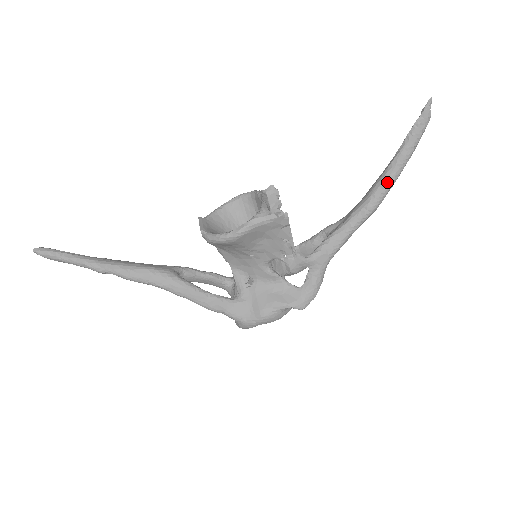
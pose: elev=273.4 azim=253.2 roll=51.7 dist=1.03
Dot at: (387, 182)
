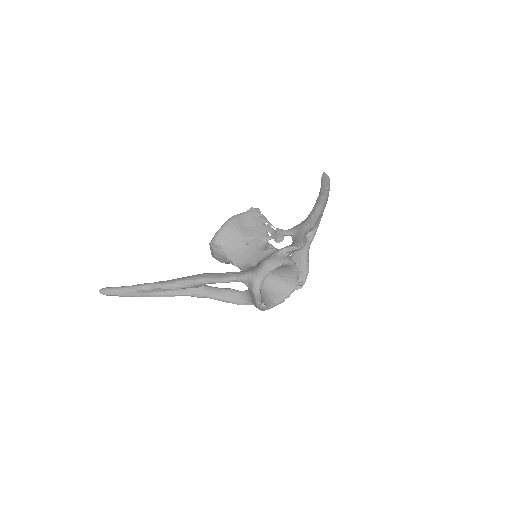
Dot at: (320, 195)
